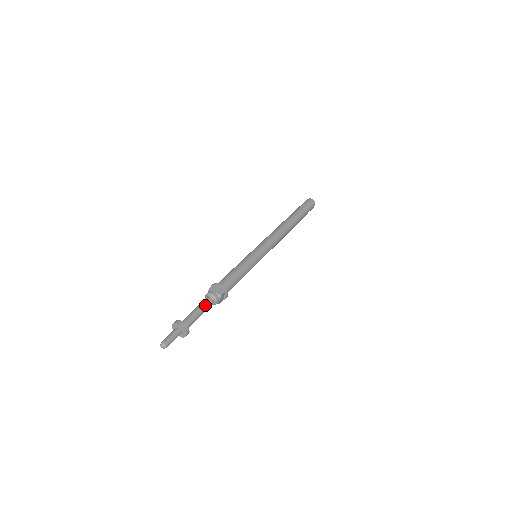
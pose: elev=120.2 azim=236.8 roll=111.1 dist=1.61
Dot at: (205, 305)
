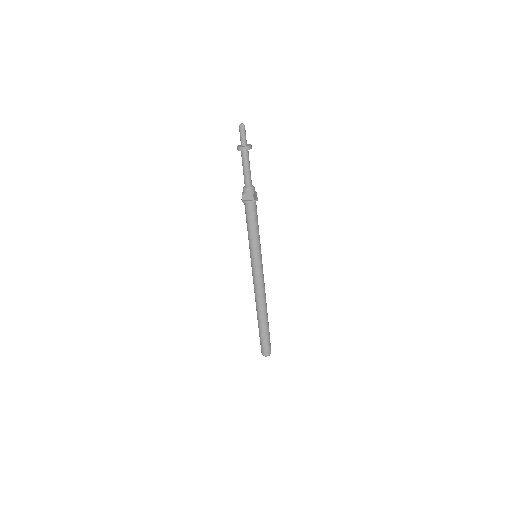
Dot at: (250, 177)
